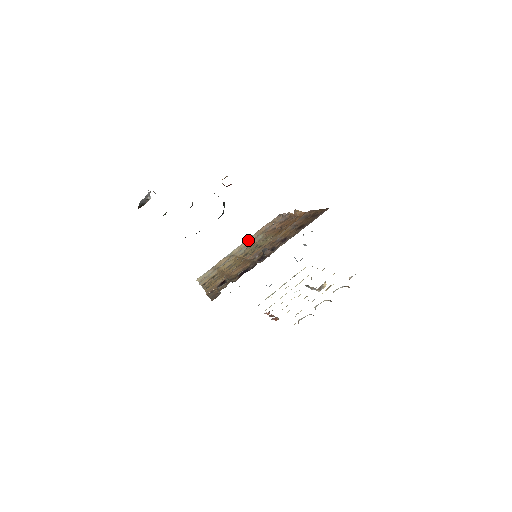
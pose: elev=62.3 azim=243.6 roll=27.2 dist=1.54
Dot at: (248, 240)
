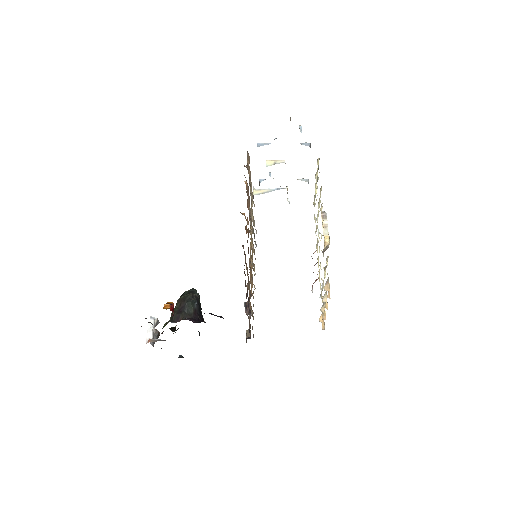
Dot at: occluded
